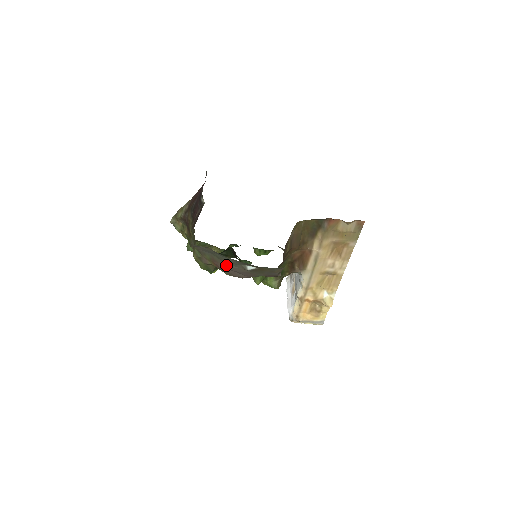
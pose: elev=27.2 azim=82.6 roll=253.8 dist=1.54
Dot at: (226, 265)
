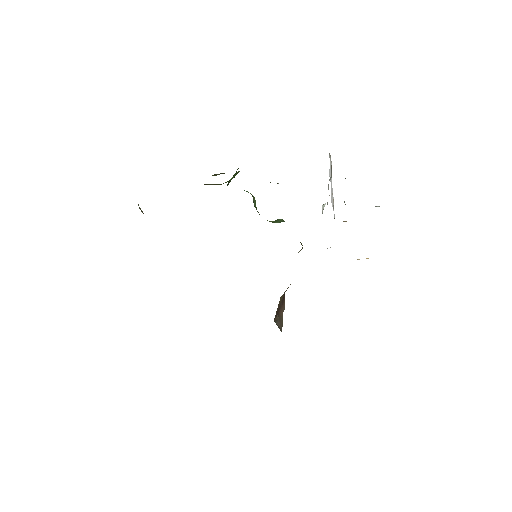
Dot at: occluded
